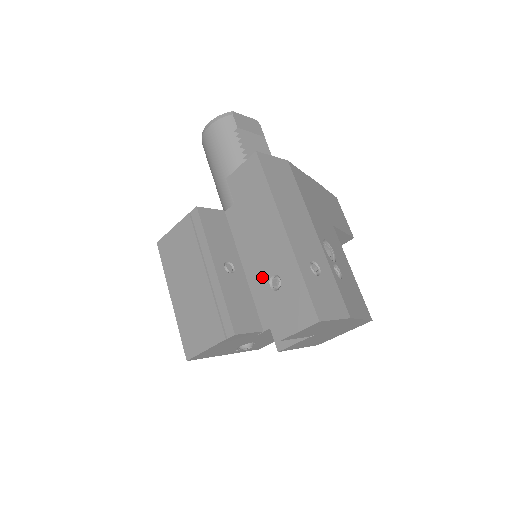
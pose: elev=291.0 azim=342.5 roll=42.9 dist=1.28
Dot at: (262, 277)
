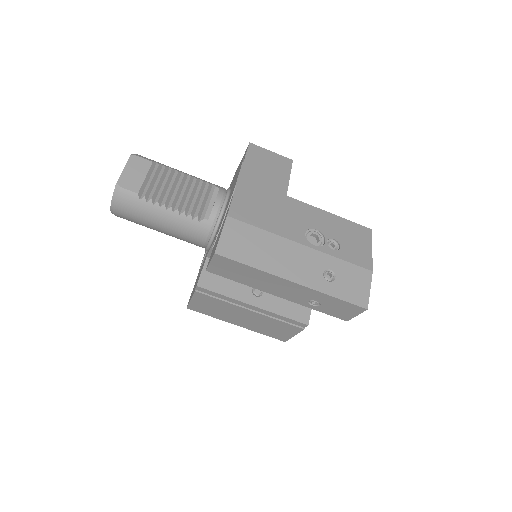
Dot at: (300, 304)
